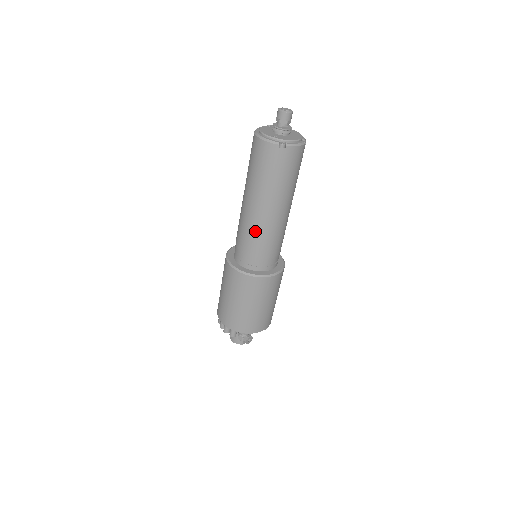
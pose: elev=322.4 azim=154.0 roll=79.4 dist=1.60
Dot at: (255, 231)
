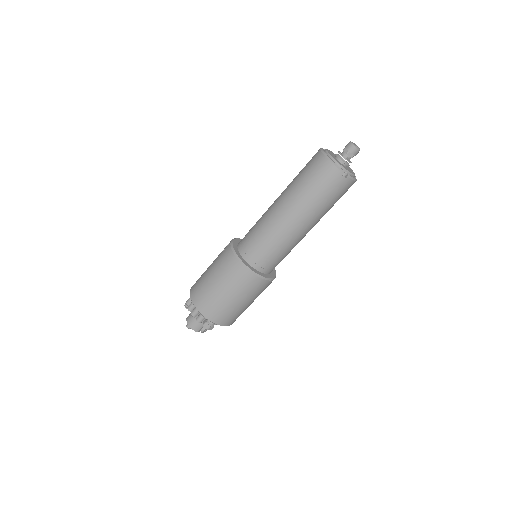
Dot at: (278, 235)
